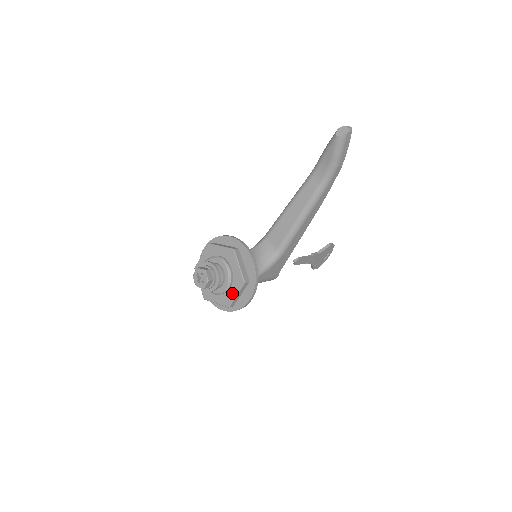
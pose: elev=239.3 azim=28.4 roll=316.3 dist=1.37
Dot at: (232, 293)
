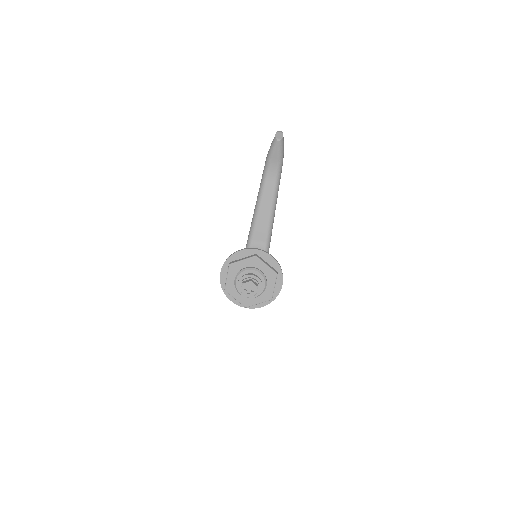
Dot at: (270, 288)
